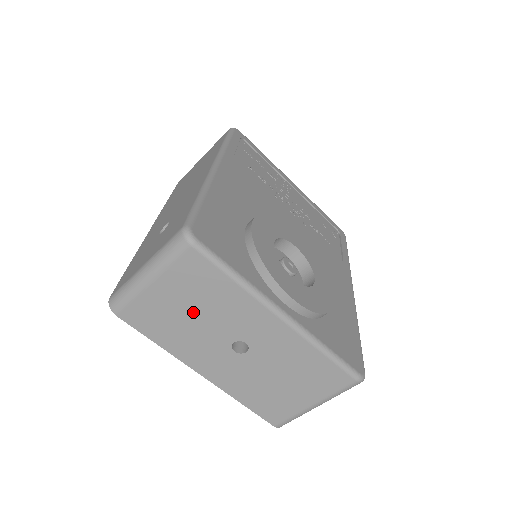
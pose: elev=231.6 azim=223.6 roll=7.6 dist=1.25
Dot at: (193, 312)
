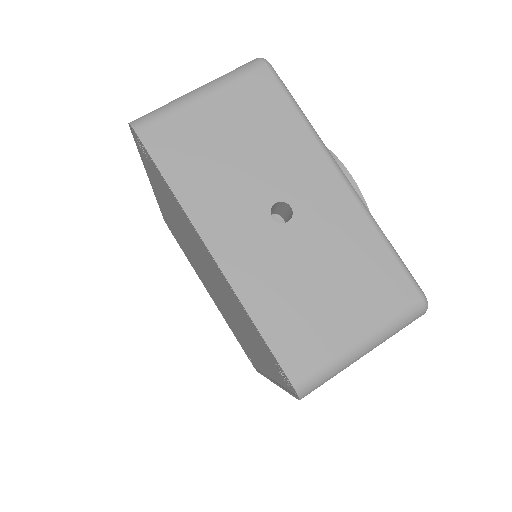
Dot at: (238, 146)
